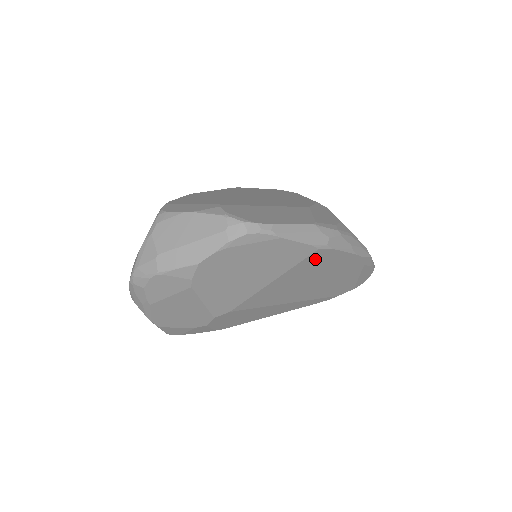
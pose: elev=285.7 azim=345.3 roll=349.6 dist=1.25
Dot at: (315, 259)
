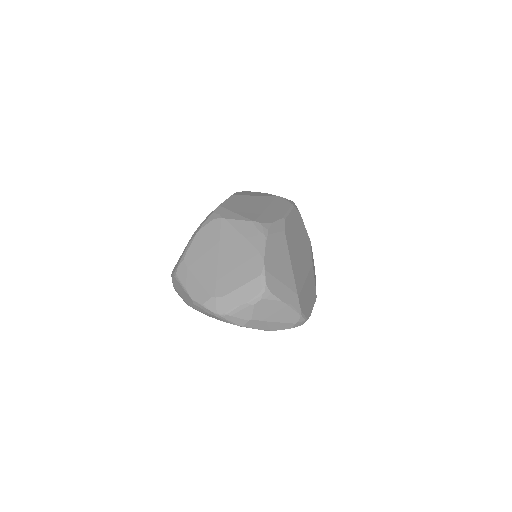
Dot at: occluded
